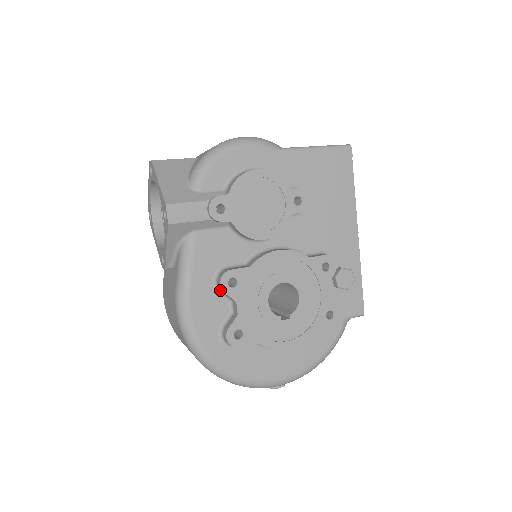
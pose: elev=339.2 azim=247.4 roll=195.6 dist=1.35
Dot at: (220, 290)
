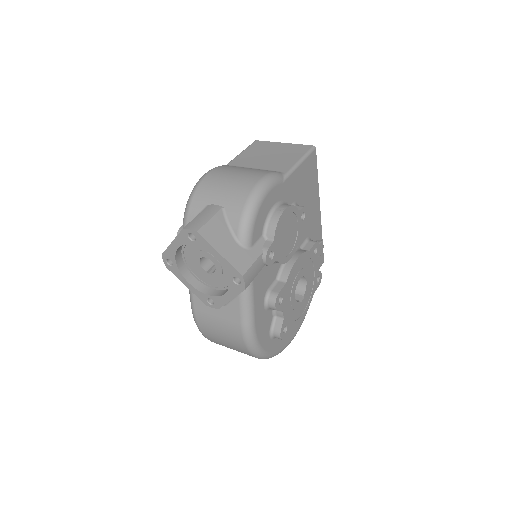
Dot at: occluded
